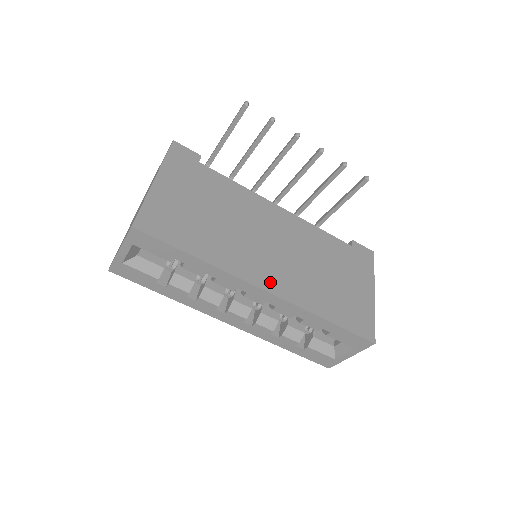
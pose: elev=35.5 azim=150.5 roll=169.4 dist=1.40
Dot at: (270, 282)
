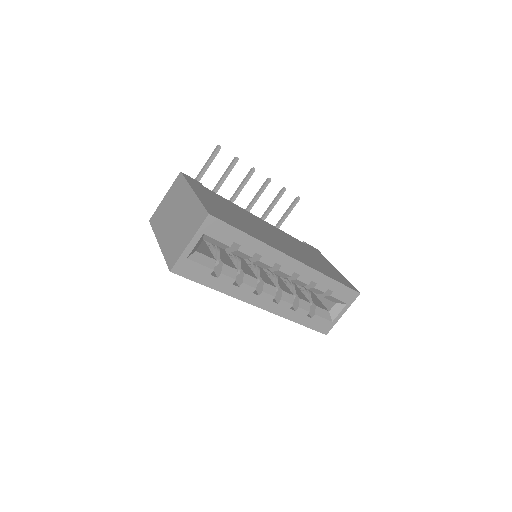
Dot at: (293, 255)
